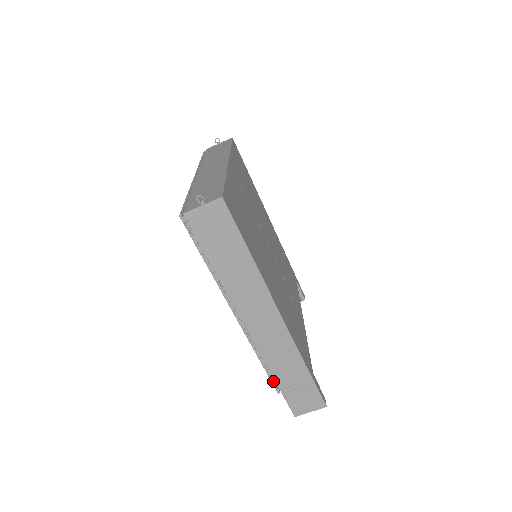
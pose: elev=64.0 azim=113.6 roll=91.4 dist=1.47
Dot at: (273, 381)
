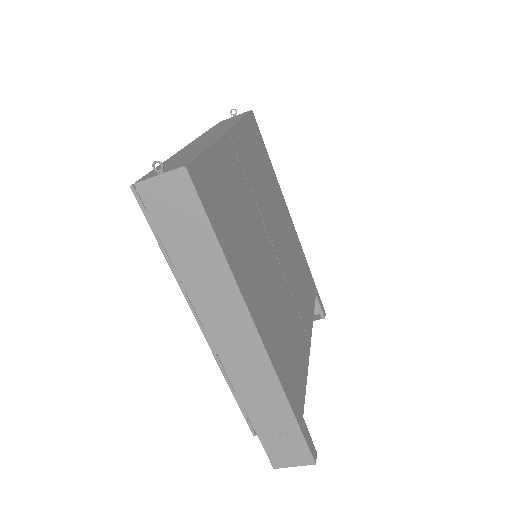
Dot at: (247, 419)
